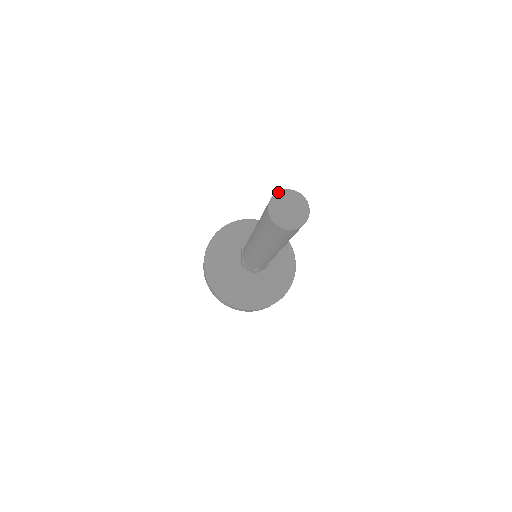
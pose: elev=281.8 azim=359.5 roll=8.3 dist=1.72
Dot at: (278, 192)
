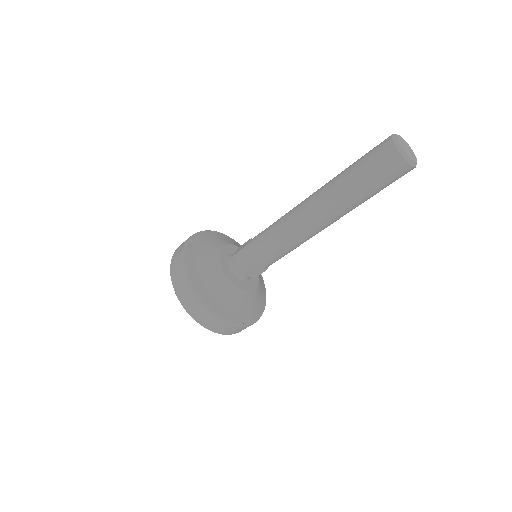
Dot at: (393, 135)
